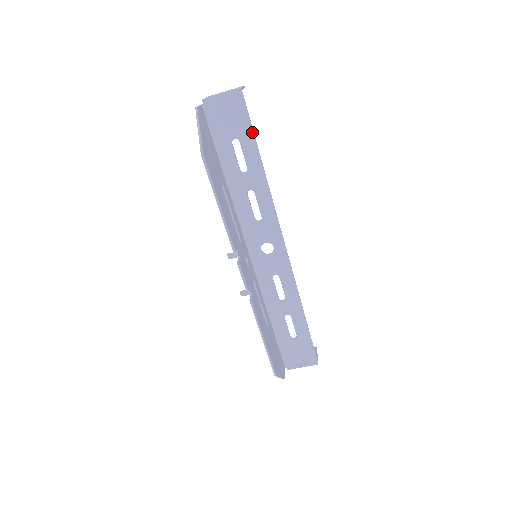
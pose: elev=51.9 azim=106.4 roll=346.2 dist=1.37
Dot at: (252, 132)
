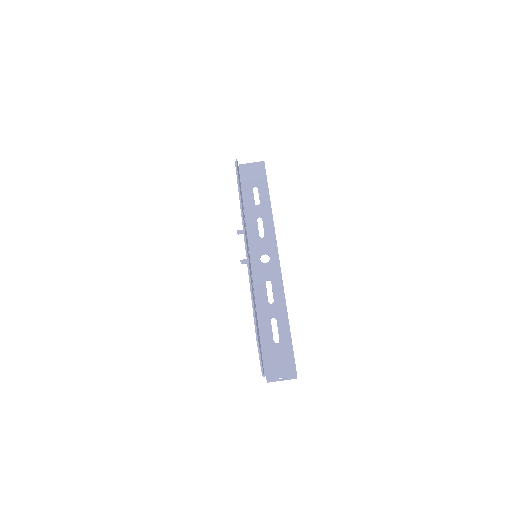
Dot at: (267, 183)
